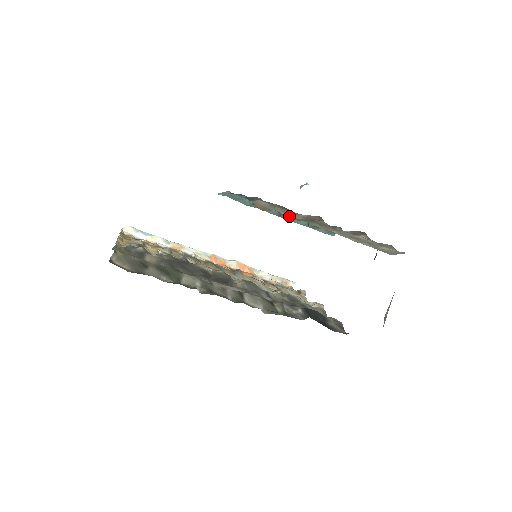
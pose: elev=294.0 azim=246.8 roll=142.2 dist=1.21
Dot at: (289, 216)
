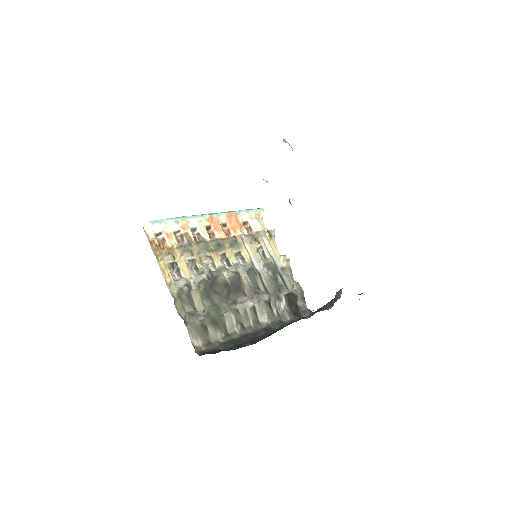
Dot at: occluded
